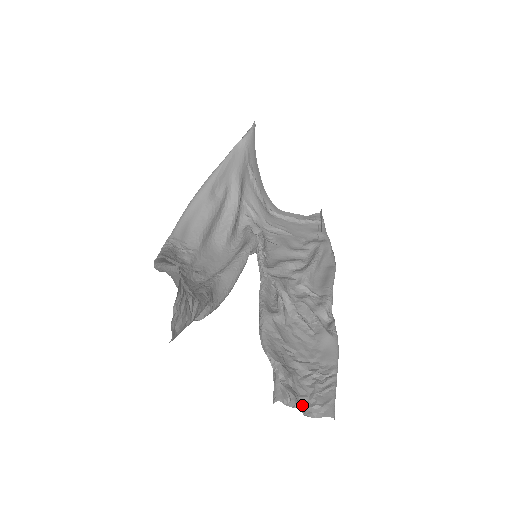
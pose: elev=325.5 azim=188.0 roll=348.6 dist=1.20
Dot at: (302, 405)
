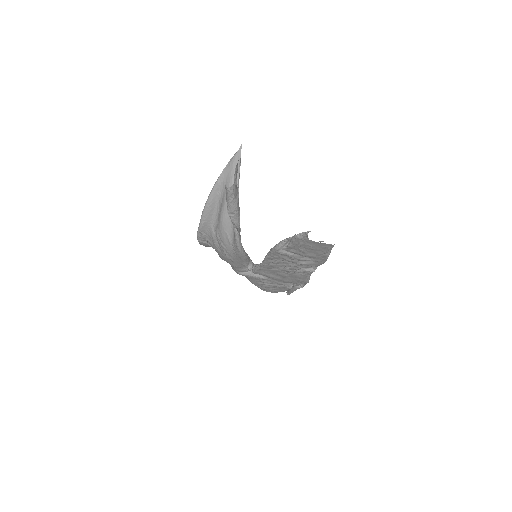
Dot at: (313, 241)
